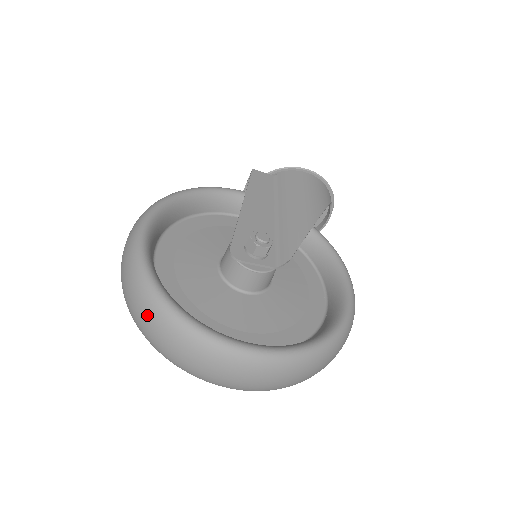
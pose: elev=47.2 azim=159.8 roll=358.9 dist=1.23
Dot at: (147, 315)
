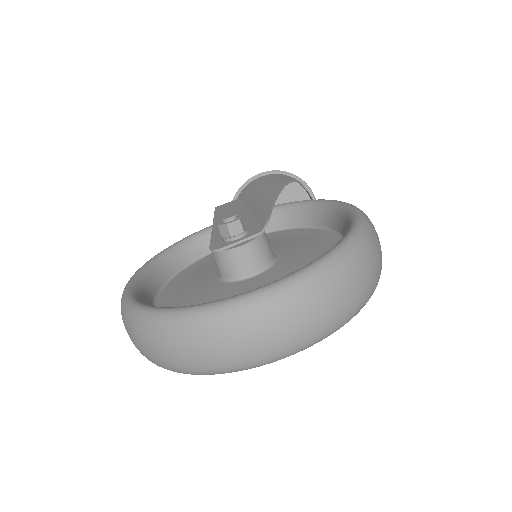
Dot at: (155, 339)
